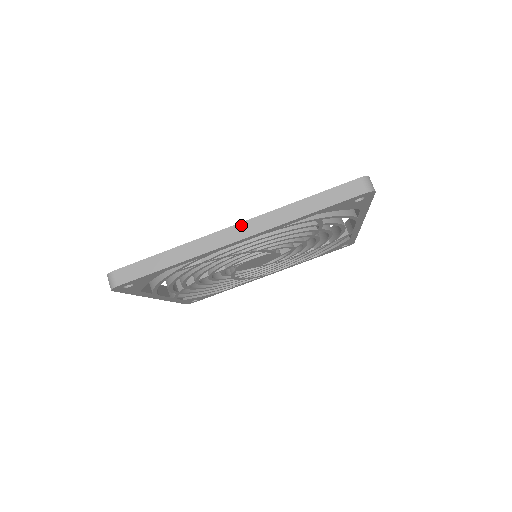
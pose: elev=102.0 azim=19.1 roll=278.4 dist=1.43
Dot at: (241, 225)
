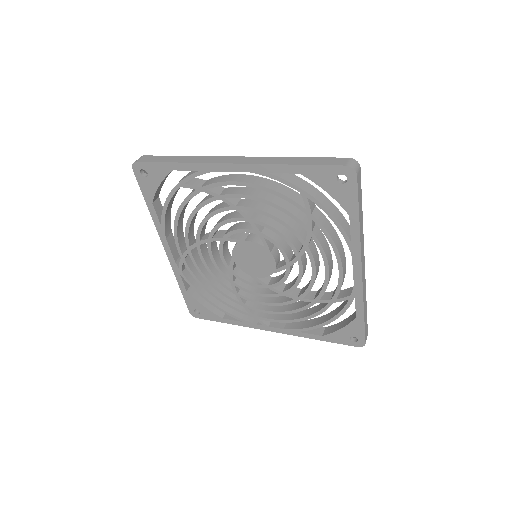
Dot at: (241, 157)
